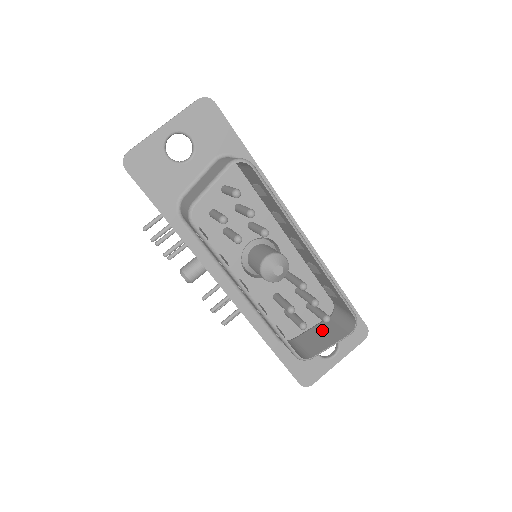
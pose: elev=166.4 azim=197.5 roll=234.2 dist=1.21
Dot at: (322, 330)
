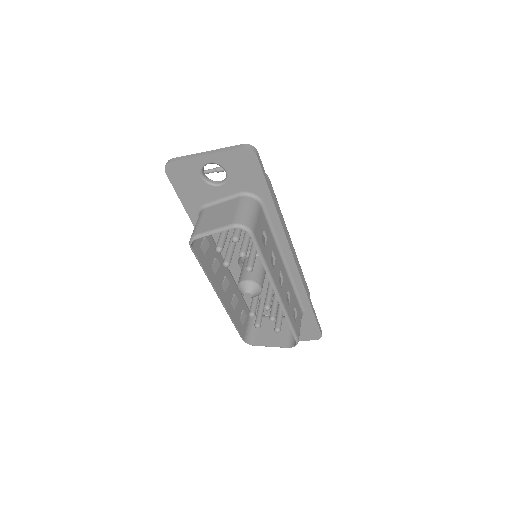
Dot at: occluded
